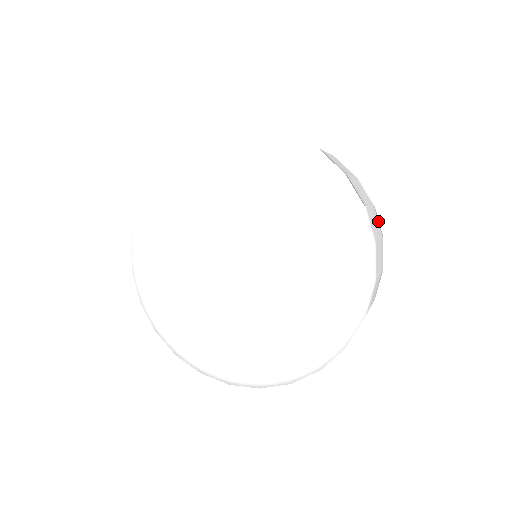
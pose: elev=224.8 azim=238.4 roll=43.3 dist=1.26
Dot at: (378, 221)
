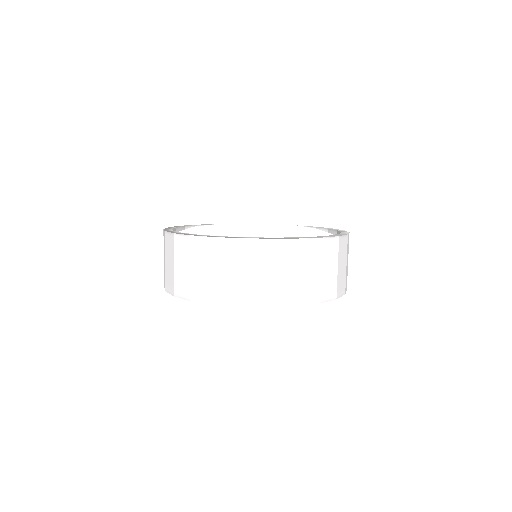
Dot at: occluded
